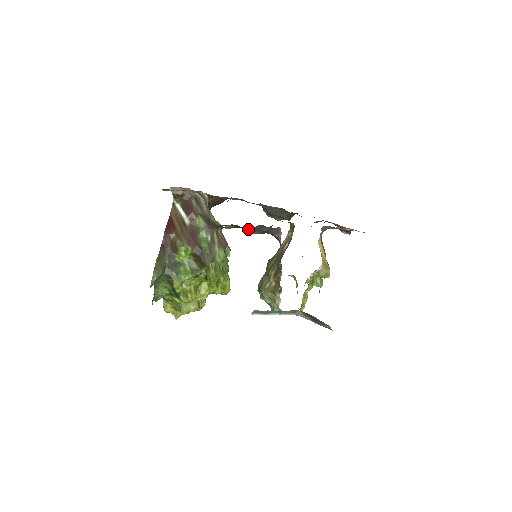
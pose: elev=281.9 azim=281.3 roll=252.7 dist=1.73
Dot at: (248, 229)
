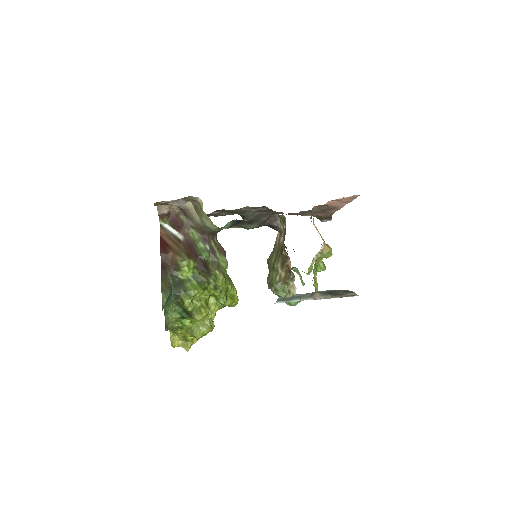
Dot at: (249, 220)
